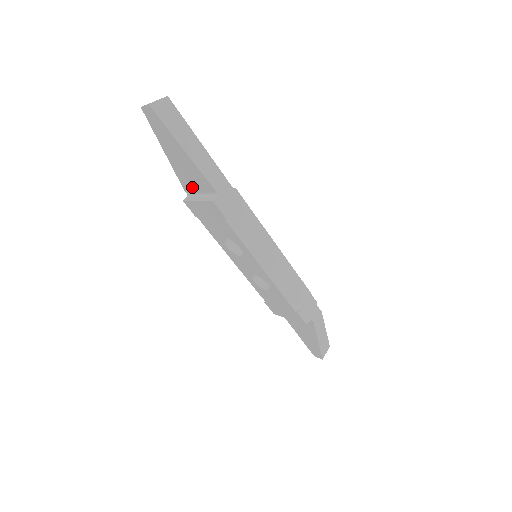
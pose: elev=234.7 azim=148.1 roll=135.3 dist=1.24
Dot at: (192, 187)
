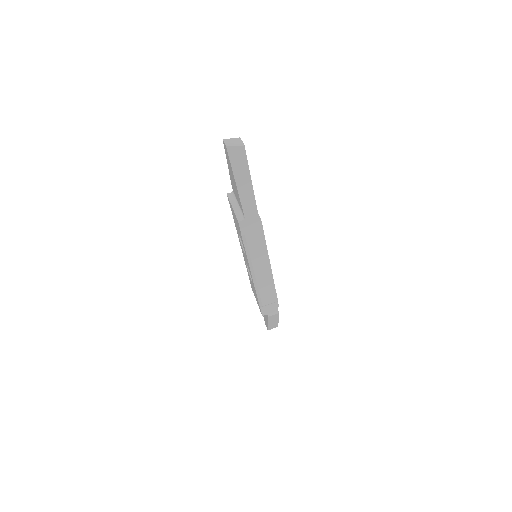
Dot at: occluded
